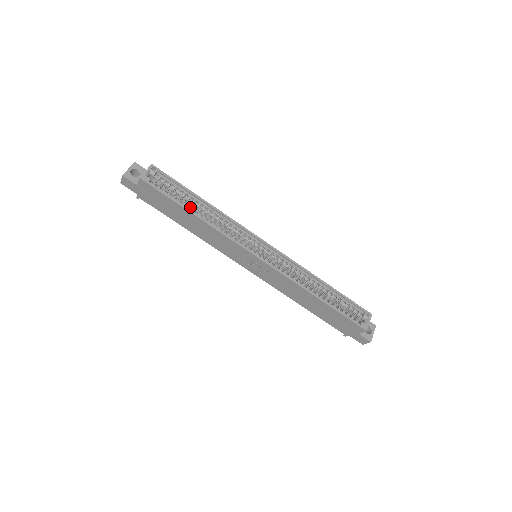
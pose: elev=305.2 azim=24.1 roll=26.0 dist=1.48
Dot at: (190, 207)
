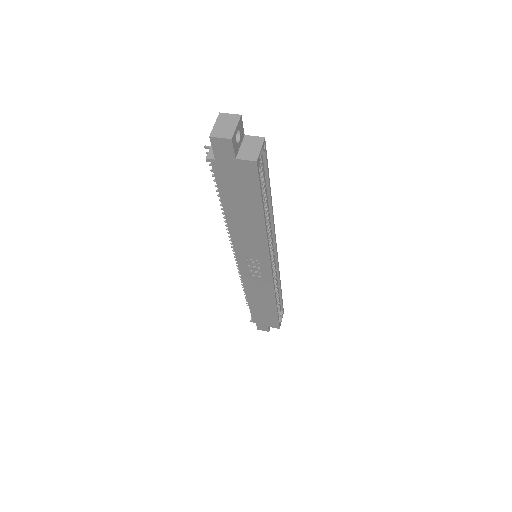
Dot at: occluded
